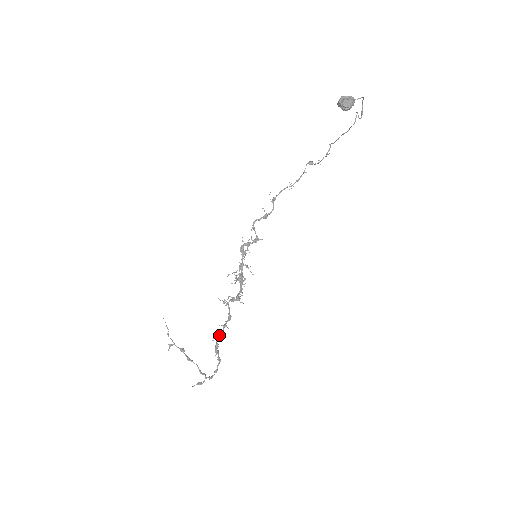
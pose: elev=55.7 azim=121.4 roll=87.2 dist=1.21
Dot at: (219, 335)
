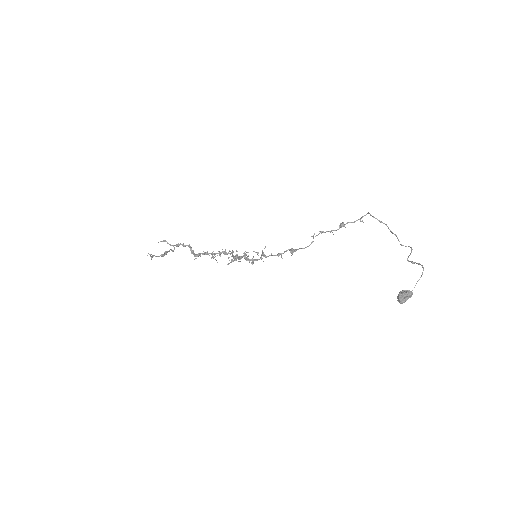
Dot at: (199, 255)
